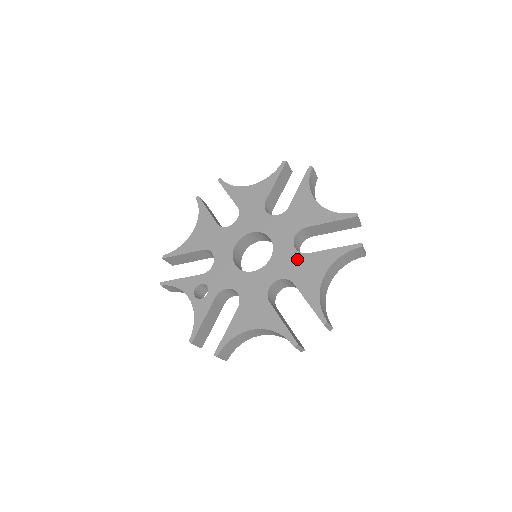
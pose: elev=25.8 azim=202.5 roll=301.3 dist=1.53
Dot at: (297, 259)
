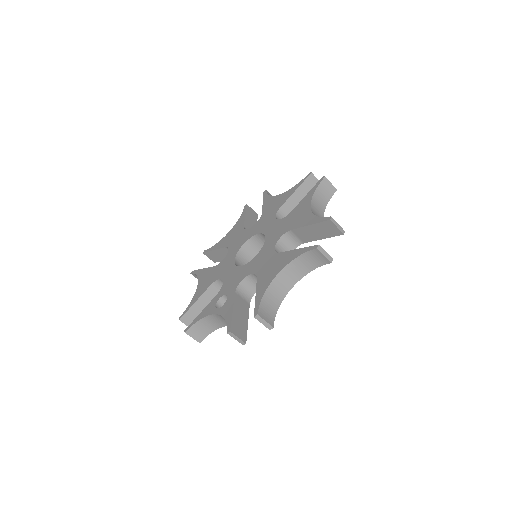
Dot at: (285, 221)
